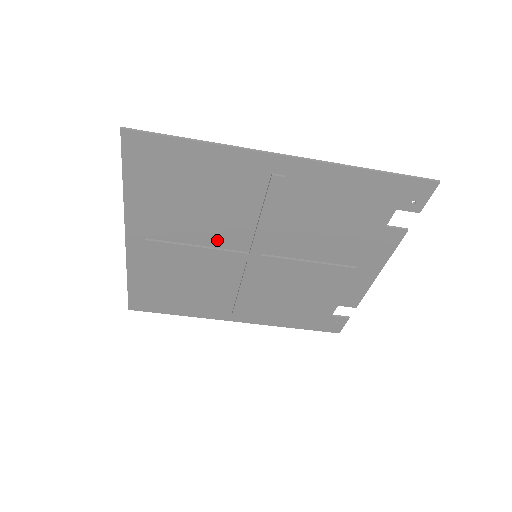
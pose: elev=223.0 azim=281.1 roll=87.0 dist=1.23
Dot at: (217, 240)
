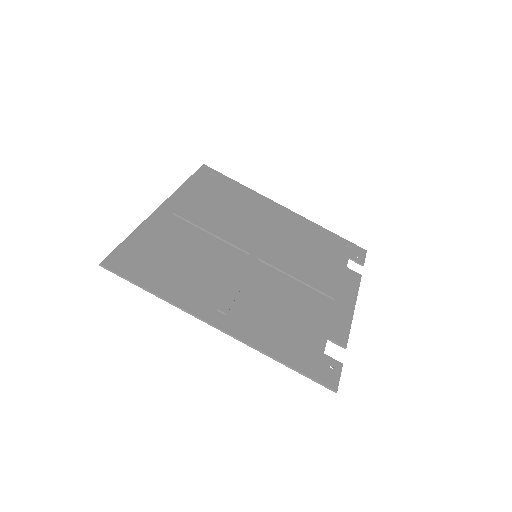
Dot at: (230, 232)
